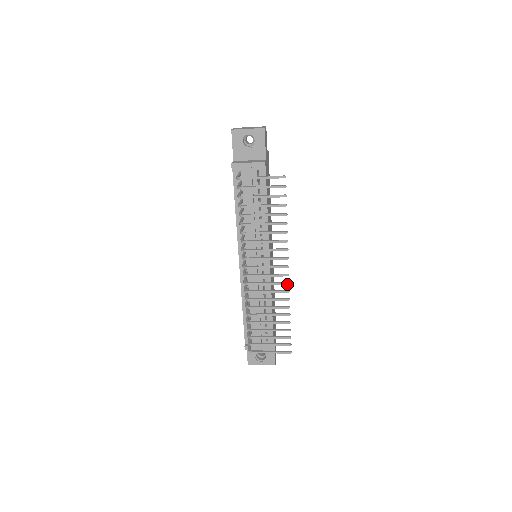
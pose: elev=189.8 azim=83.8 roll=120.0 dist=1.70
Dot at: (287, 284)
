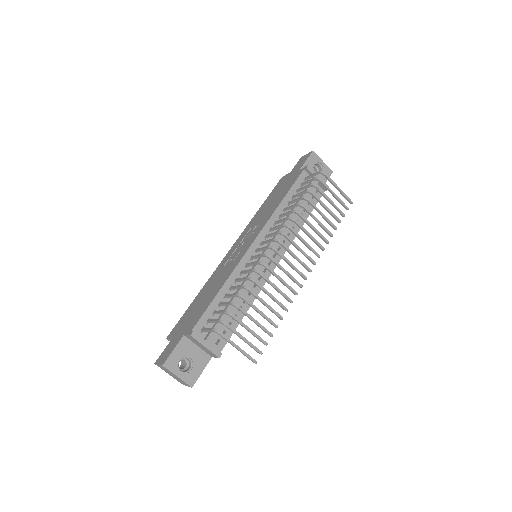
Dot at: (301, 286)
